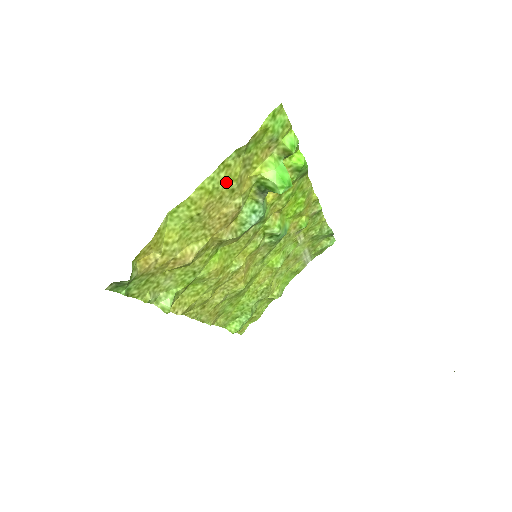
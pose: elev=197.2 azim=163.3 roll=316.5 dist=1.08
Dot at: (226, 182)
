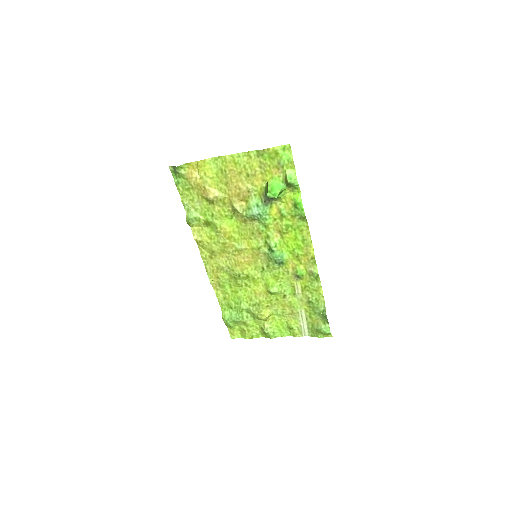
Dot at: (246, 165)
